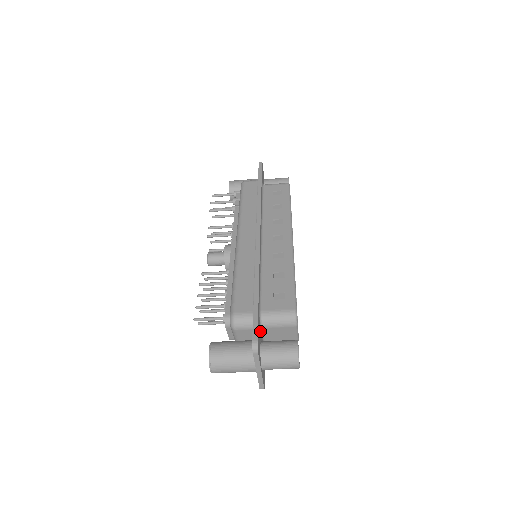
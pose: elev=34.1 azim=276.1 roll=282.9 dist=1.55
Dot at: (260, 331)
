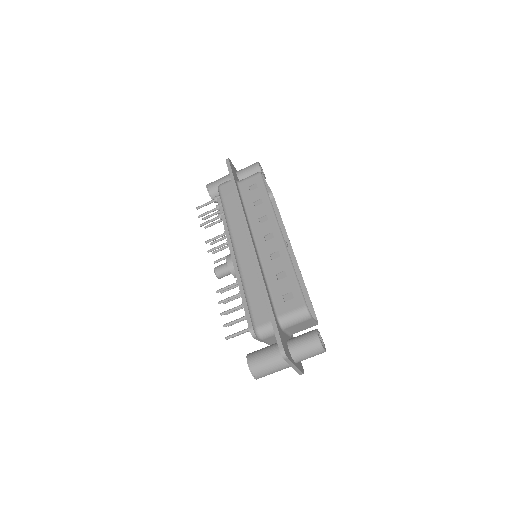
Dot at: (283, 333)
